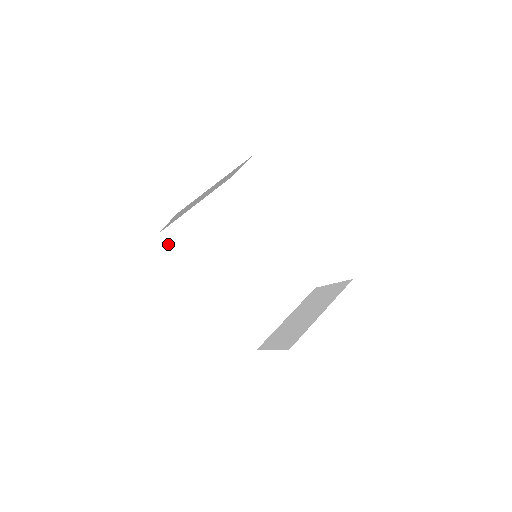
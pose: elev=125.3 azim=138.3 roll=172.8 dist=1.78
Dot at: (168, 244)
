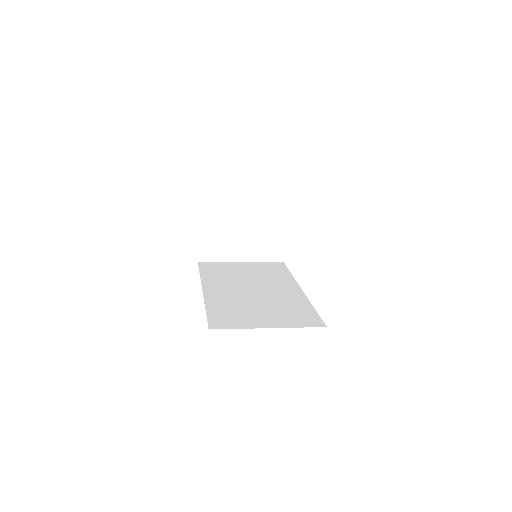
Dot at: (199, 266)
